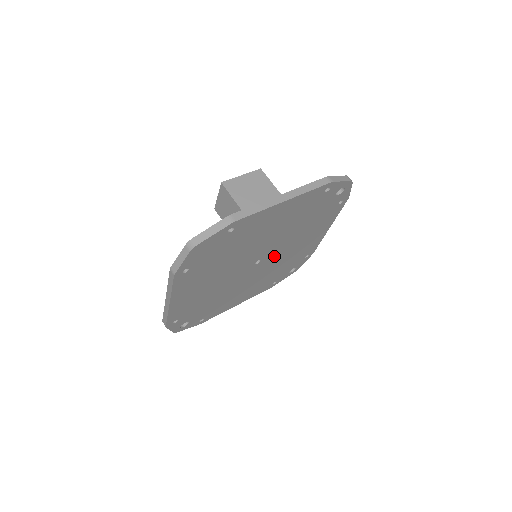
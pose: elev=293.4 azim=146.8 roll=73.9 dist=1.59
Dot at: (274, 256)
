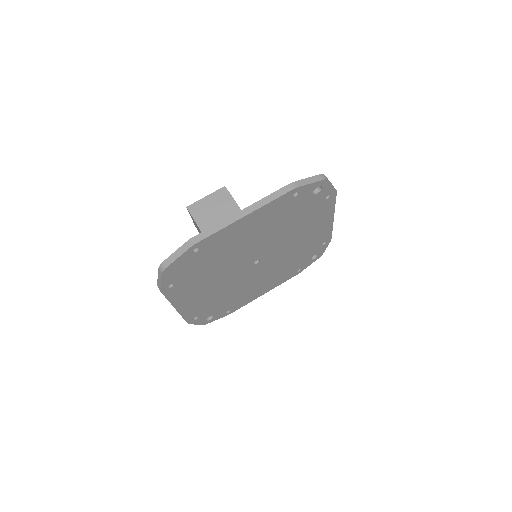
Dot at: (275, 253)
